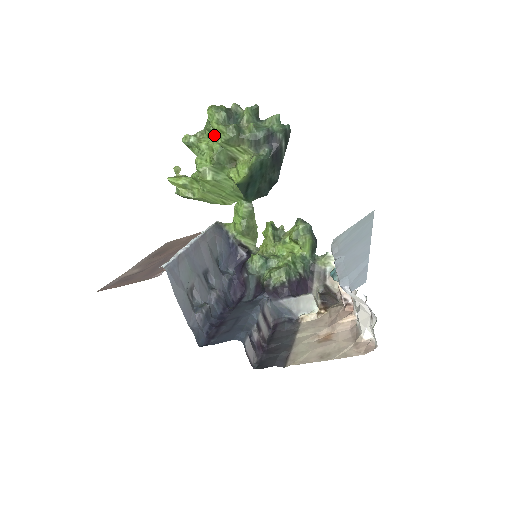
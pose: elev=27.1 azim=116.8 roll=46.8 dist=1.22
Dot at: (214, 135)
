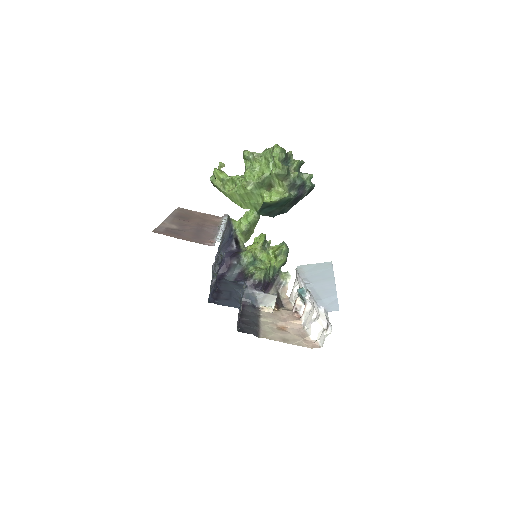
Dot at: (270, 164)
